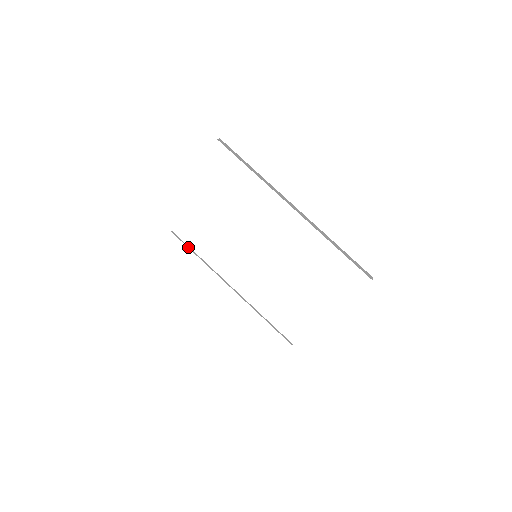
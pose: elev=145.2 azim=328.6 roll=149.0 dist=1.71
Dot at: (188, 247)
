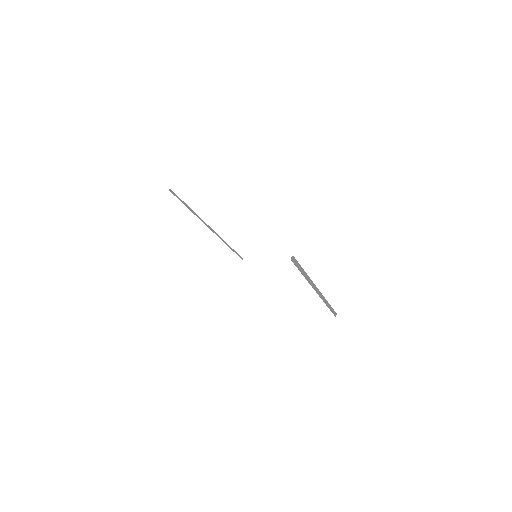
Dot at: (183, 203)
